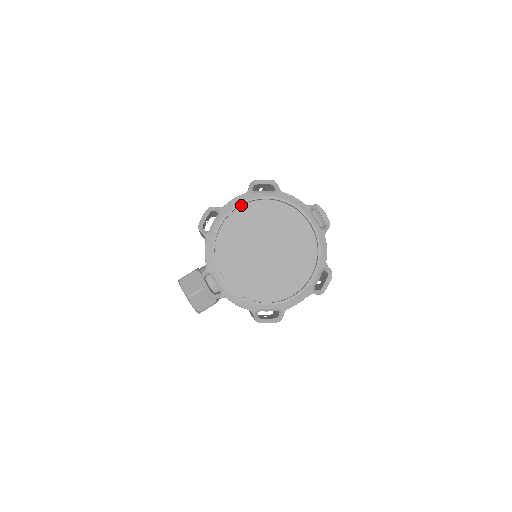
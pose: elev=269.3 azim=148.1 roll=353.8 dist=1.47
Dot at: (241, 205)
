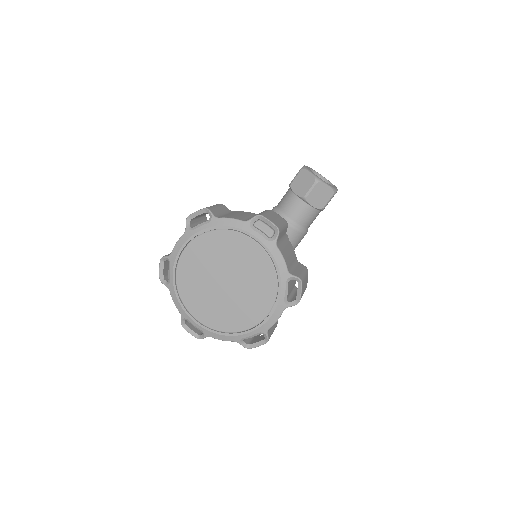
Dot at: (185, 246)
